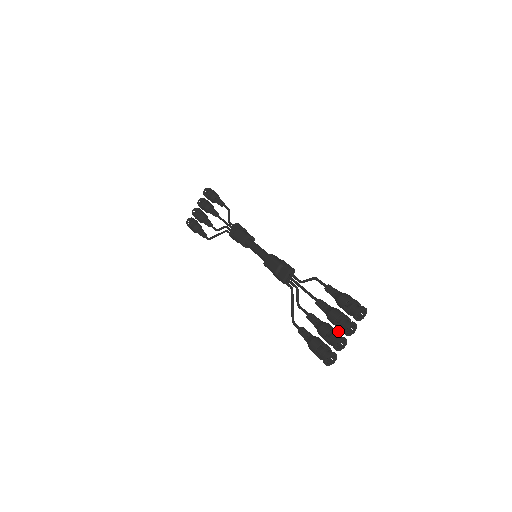
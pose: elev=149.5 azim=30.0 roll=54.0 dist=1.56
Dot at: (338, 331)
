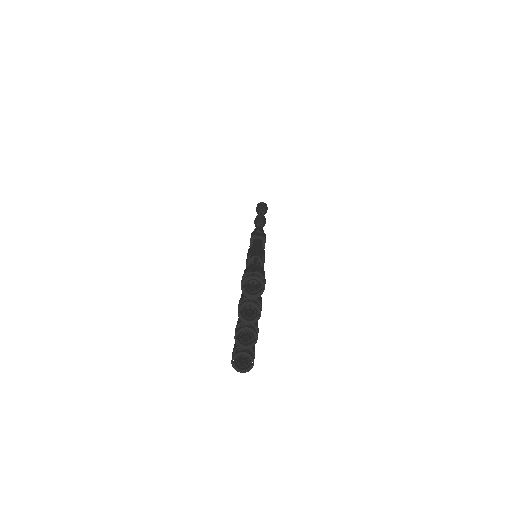
Dot at: occluded
